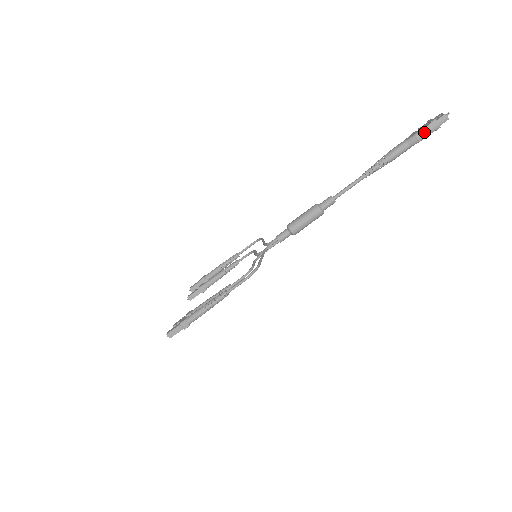
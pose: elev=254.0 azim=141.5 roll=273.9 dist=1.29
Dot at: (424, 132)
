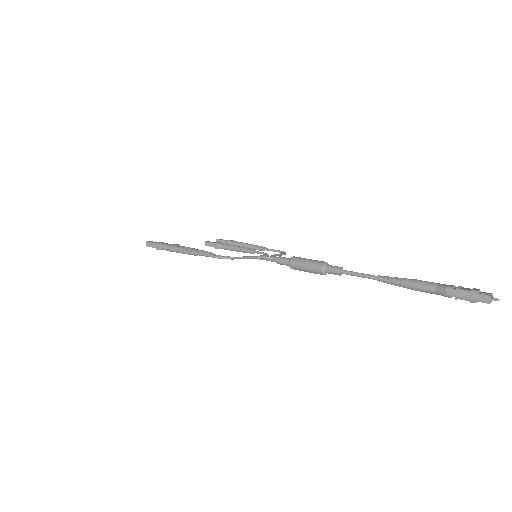
Dot at: (456, 292)
